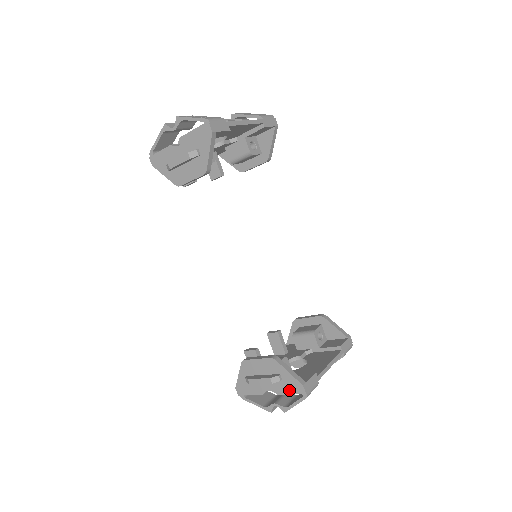
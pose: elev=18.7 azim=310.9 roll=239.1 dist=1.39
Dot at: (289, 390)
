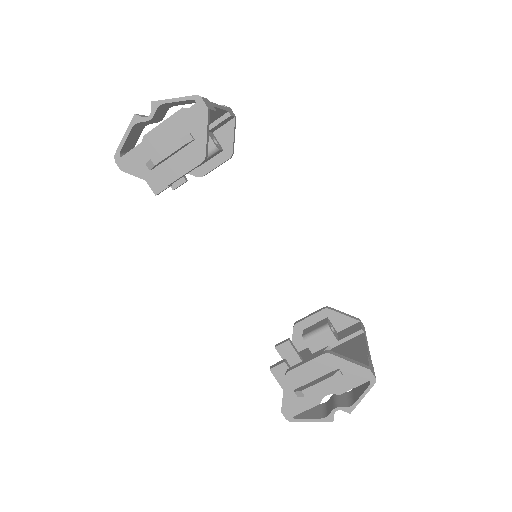
Dot at: (353, 383)
